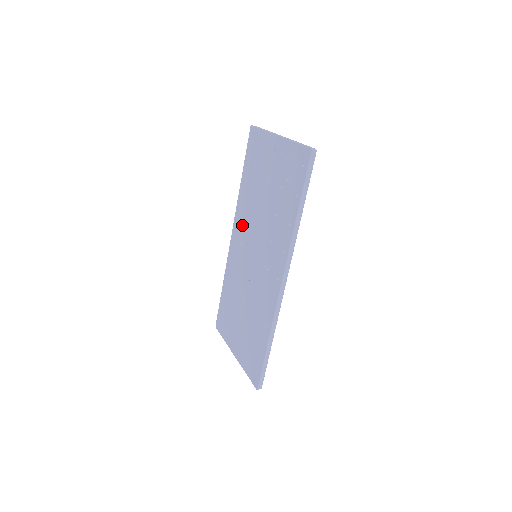
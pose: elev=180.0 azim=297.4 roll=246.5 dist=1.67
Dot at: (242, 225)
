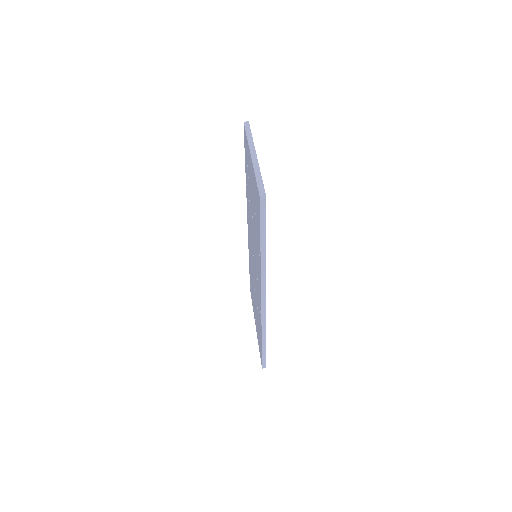
Dot at: occluded
